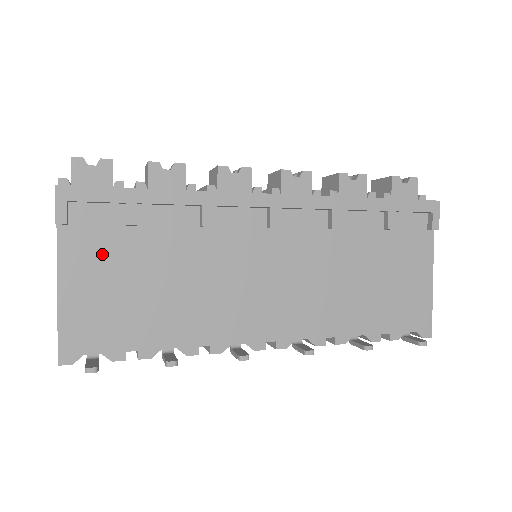
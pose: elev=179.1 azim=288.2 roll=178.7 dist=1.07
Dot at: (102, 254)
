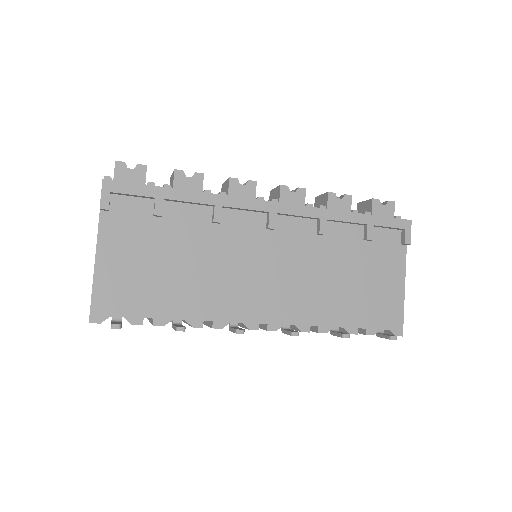
Dot at: (133, 237)
